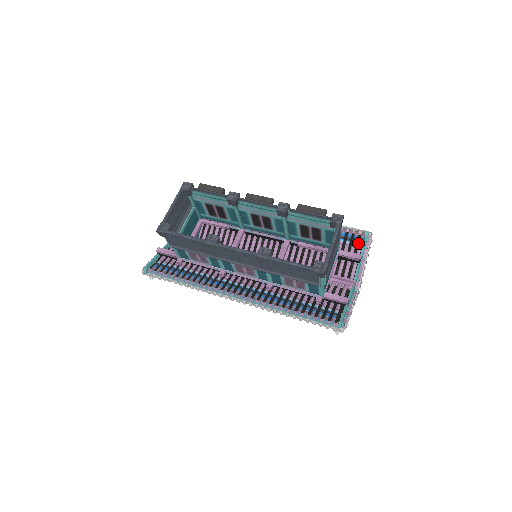
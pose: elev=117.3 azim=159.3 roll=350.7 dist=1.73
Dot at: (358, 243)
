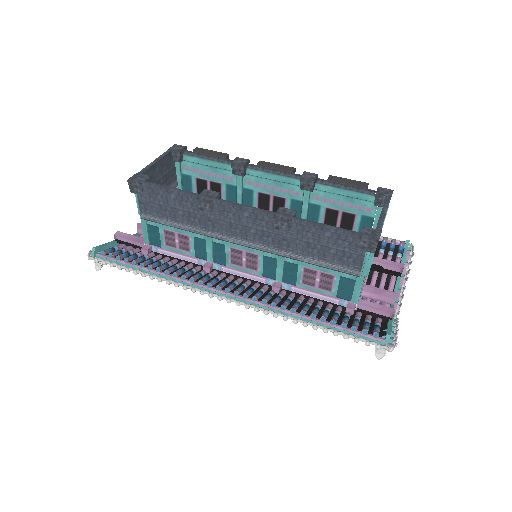
Dot at: (395, 254)
